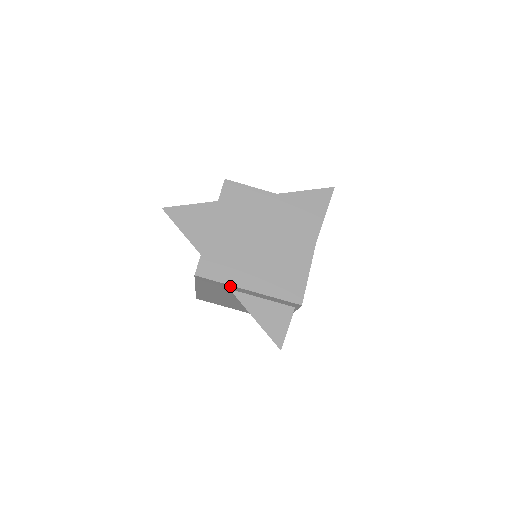
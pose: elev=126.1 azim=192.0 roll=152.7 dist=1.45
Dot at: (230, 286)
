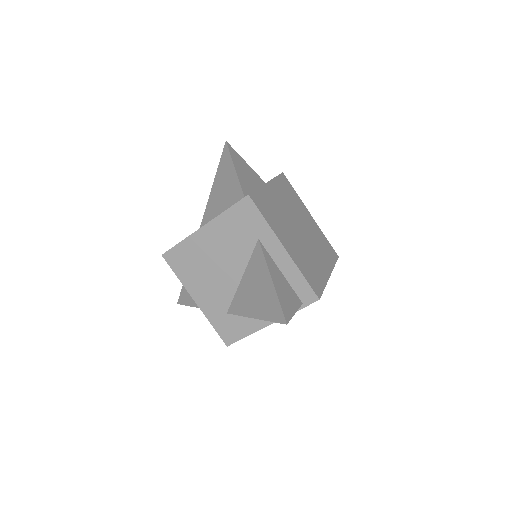
Dot at: (269, 232)
